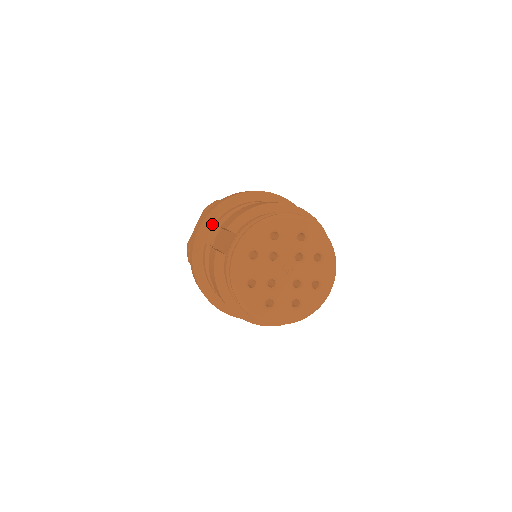
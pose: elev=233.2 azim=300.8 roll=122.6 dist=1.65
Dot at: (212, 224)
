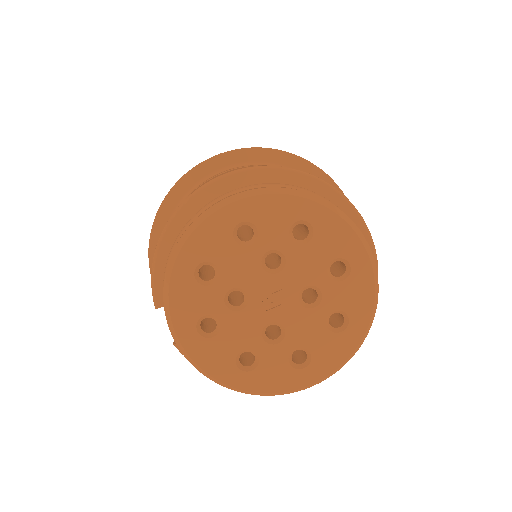
Dot at: occluded
